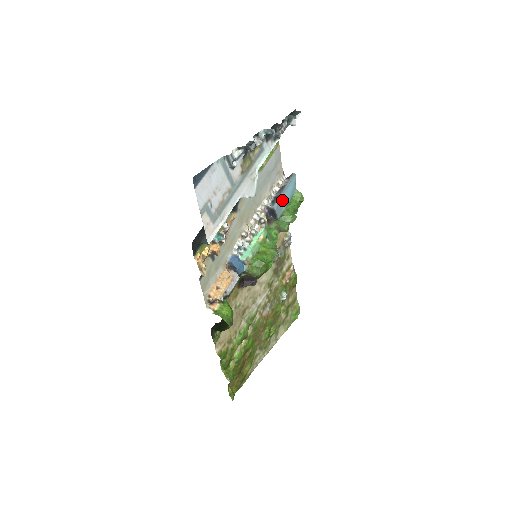
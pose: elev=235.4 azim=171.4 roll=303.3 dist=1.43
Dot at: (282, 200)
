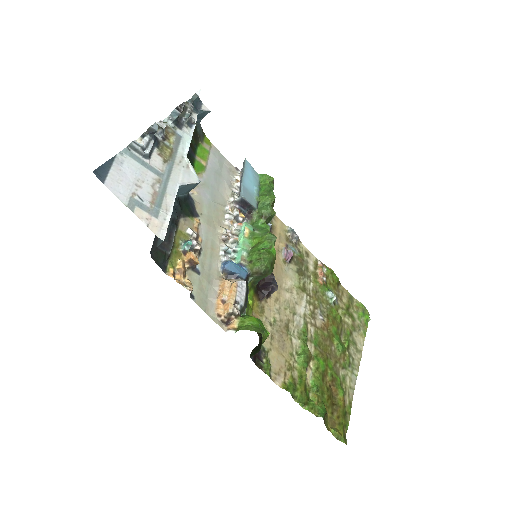
Dot at: (247, 187)
